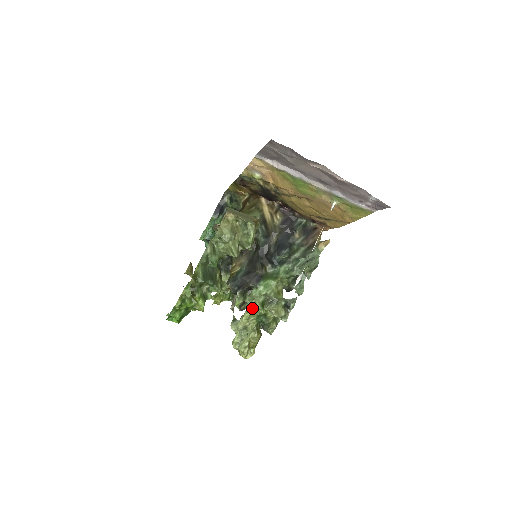
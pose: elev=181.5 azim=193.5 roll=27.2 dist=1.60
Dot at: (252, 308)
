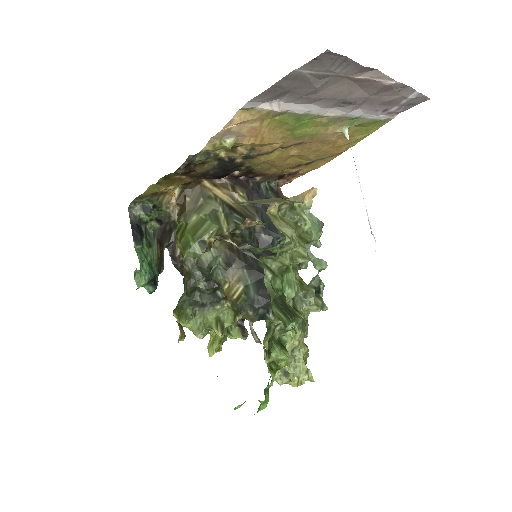
Dot at: occluded
